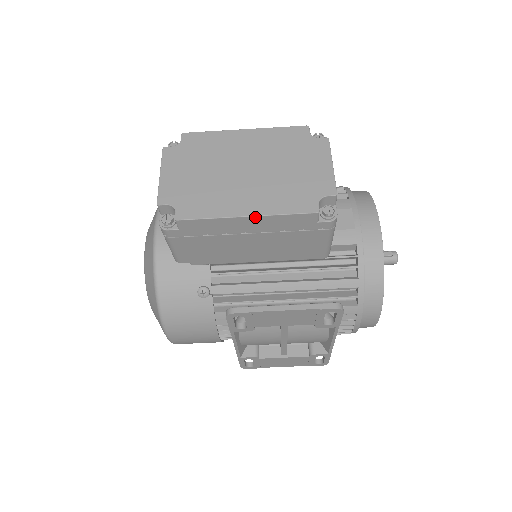
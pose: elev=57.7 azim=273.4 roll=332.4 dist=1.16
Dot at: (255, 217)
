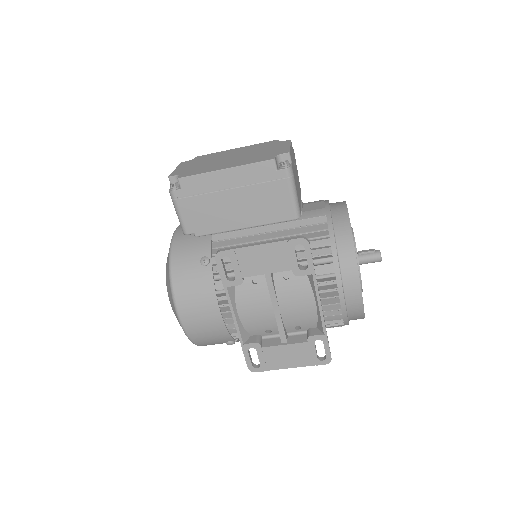
Dot at: (231, 169)
